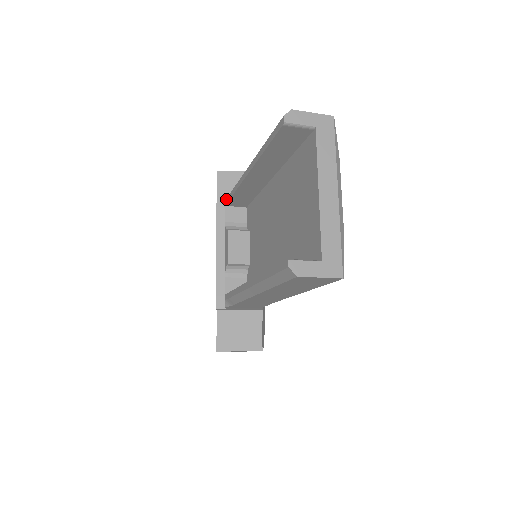
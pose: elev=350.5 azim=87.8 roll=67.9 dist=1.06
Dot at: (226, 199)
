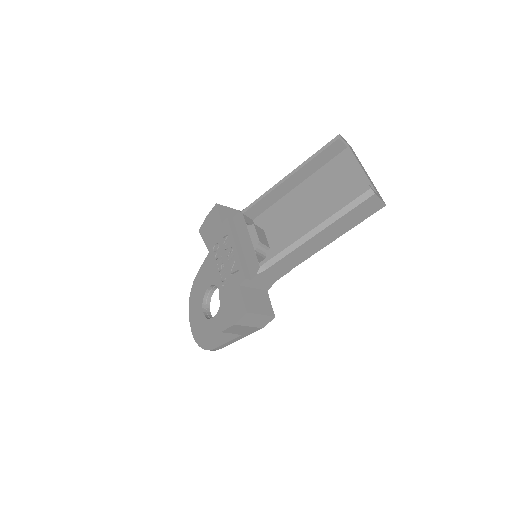
Dot at: (245, 209)
